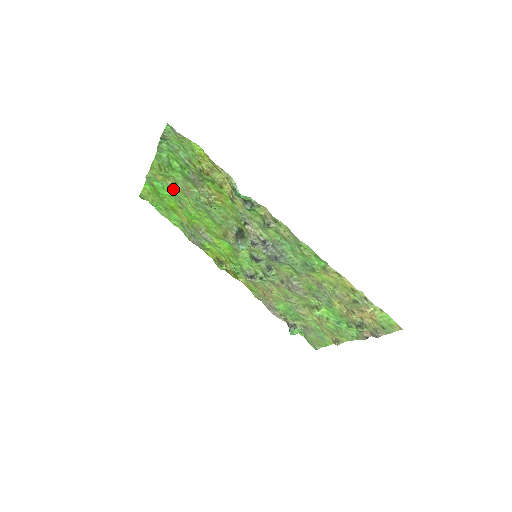
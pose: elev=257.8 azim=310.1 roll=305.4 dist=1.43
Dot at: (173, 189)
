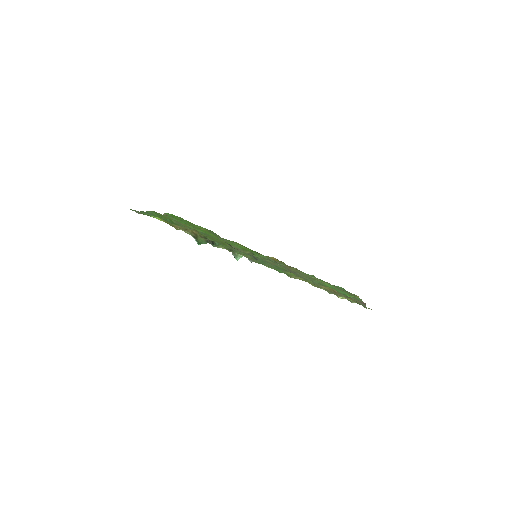
Dot at: occluded
